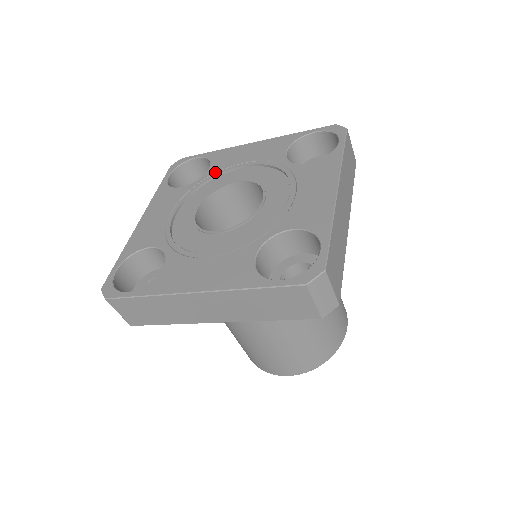
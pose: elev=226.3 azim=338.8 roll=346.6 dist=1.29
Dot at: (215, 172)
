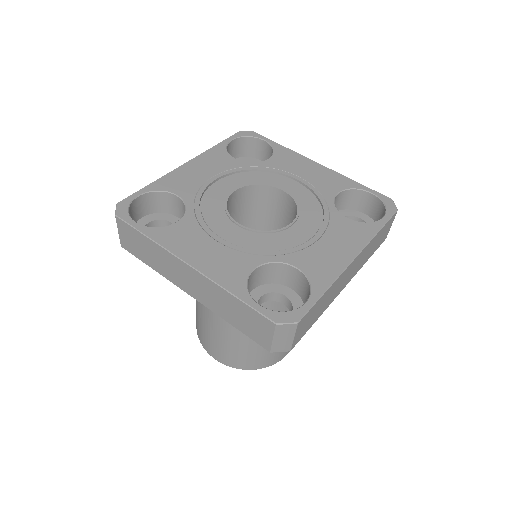
Dot at: (271, 166)
